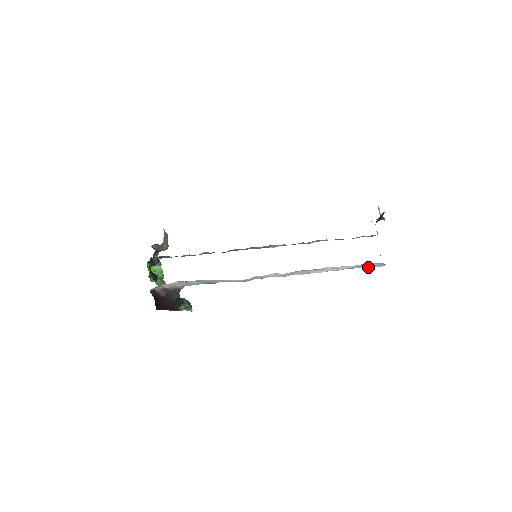
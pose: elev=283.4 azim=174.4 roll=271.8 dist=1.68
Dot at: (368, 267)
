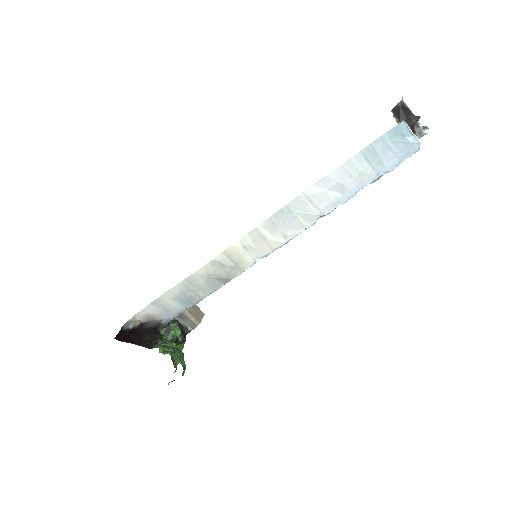
Dot at: (394, 164)
